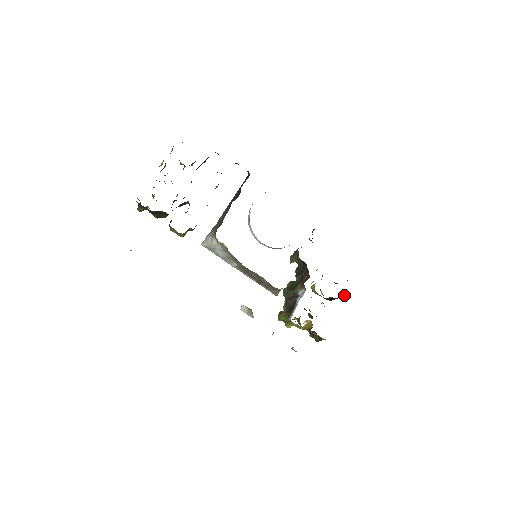
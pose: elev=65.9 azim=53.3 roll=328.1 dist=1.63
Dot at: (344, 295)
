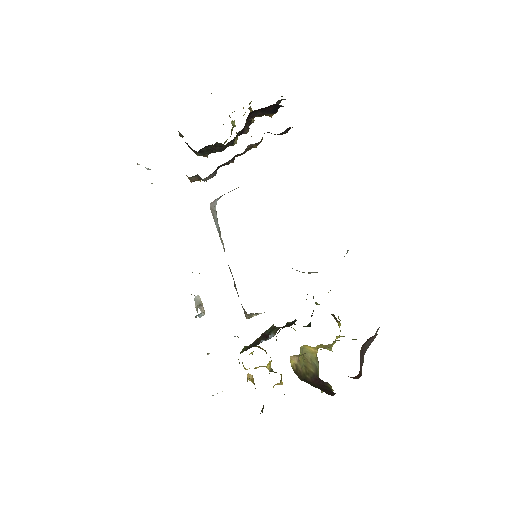
Dot at: occluded
